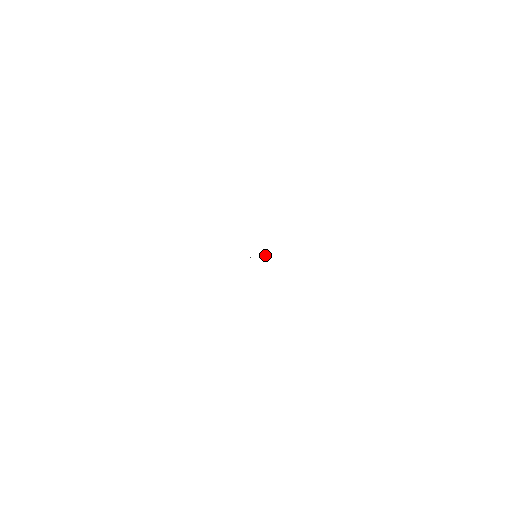
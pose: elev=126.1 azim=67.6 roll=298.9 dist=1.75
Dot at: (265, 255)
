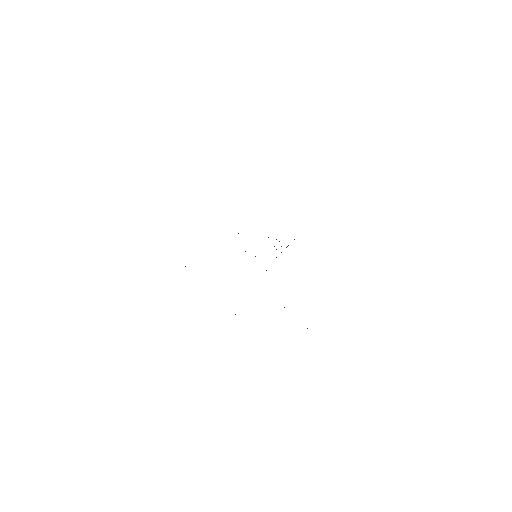
Dot at: occluded
